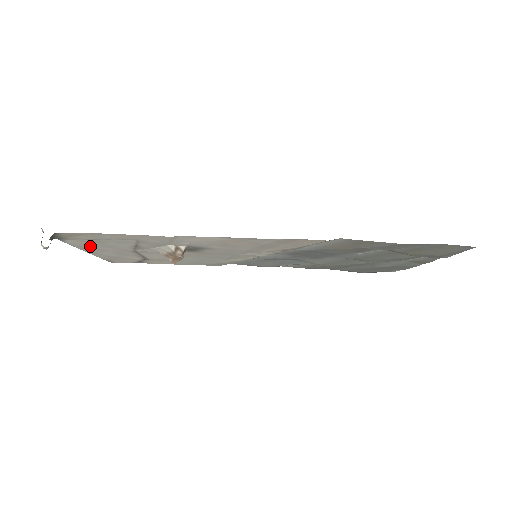
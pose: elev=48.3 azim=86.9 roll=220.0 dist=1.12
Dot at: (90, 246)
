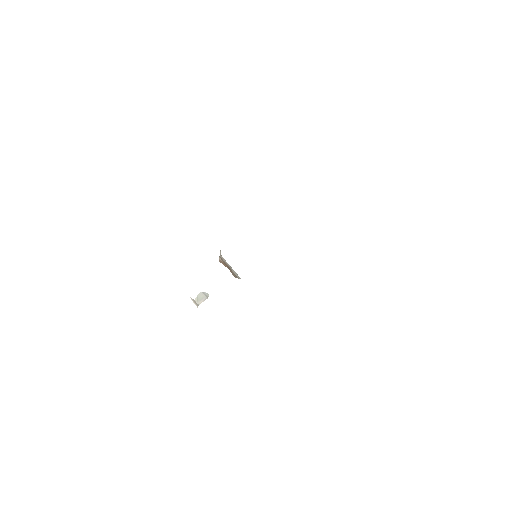
Dot at: occluded
